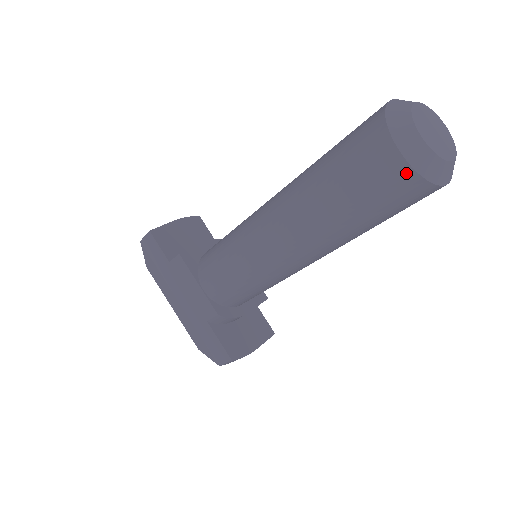
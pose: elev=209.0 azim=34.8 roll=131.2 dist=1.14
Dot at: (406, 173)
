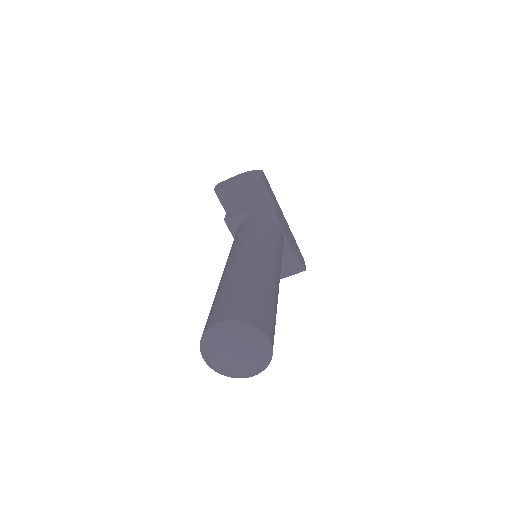
Dot at: occluded
